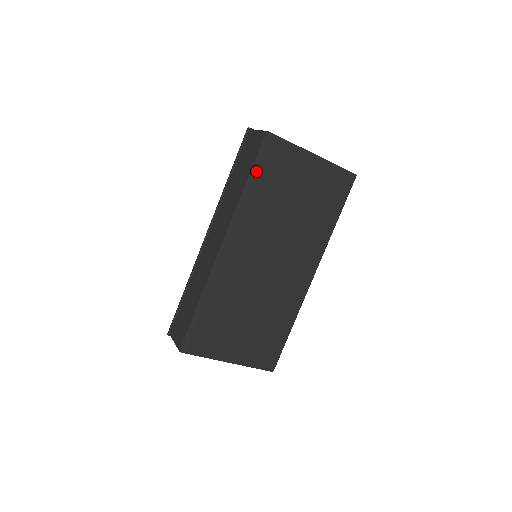
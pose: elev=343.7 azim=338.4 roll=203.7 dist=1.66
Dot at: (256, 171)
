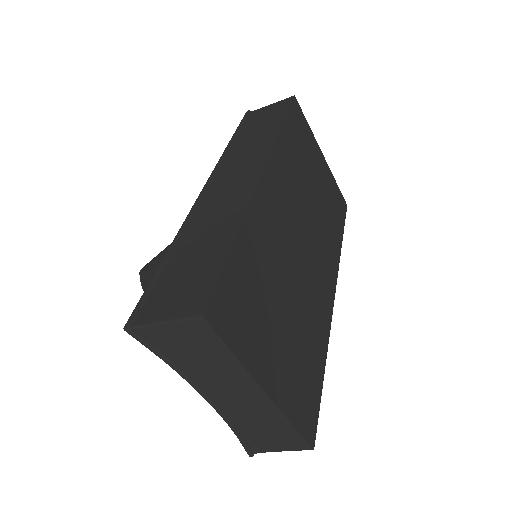
Dot at: (289, 122)
